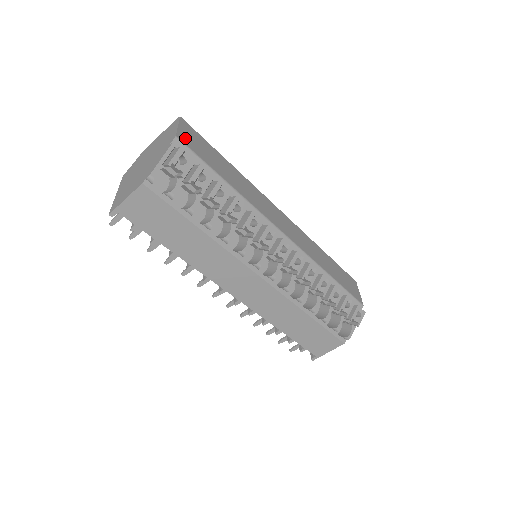
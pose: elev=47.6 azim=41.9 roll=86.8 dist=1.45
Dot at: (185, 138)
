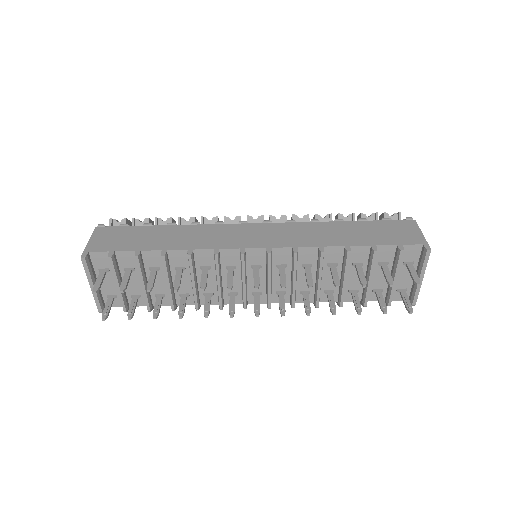
Dot at: occluded
